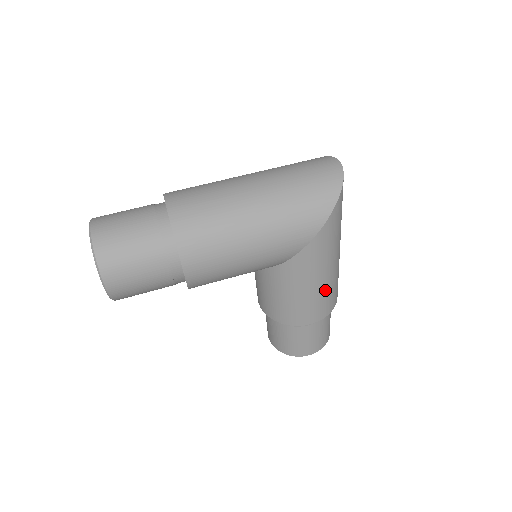
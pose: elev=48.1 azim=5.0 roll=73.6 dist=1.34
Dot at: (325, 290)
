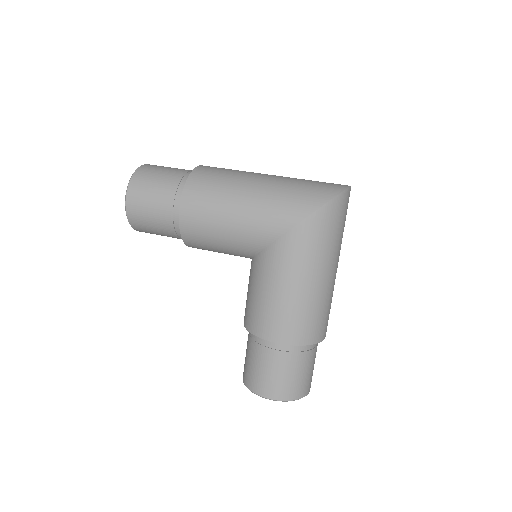
Dot at: (297, 305)
